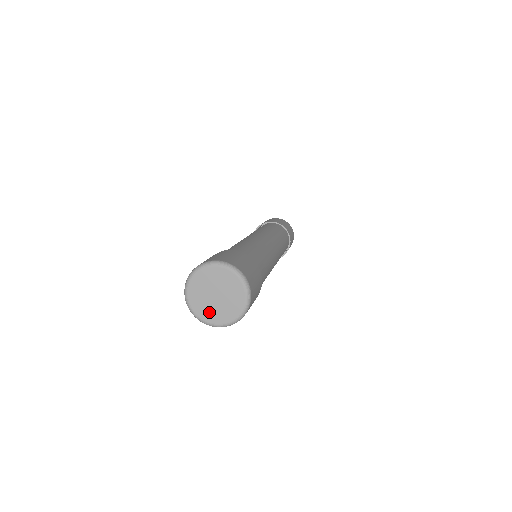
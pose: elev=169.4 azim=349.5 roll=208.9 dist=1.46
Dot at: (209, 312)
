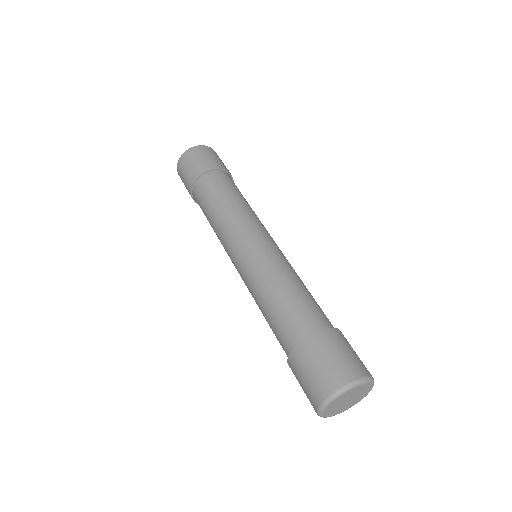
Dot at: (333, 411)
